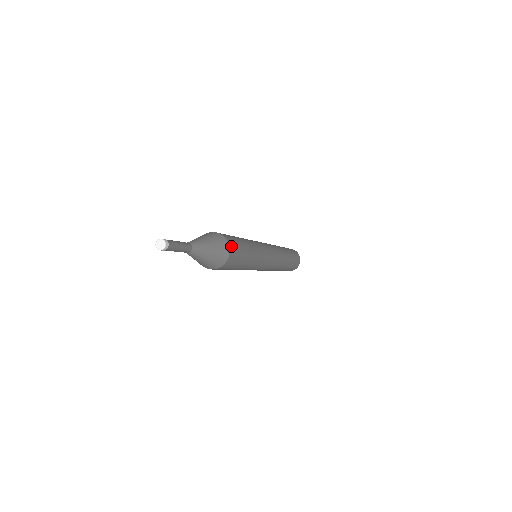
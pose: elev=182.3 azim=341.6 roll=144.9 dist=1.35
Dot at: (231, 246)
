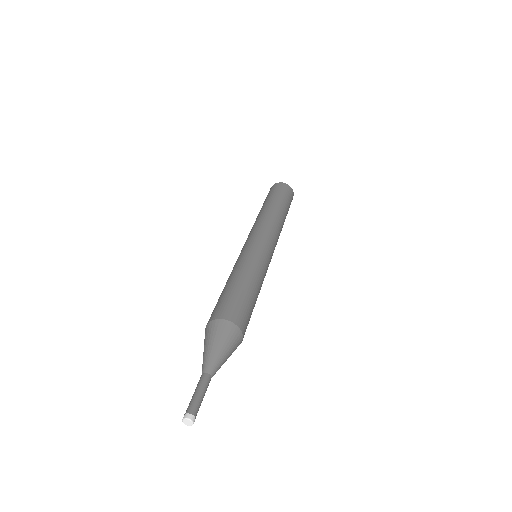
Dot at: (240, 324)
